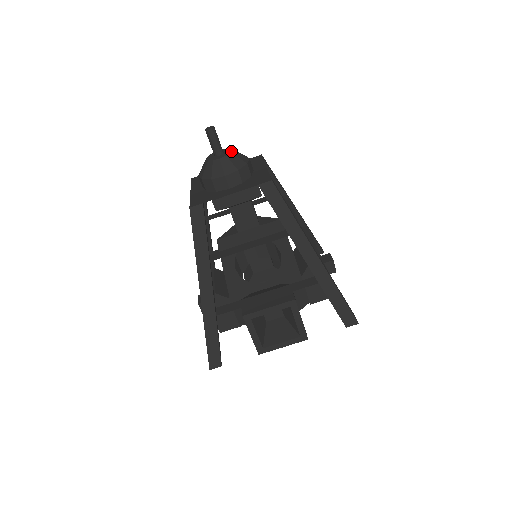
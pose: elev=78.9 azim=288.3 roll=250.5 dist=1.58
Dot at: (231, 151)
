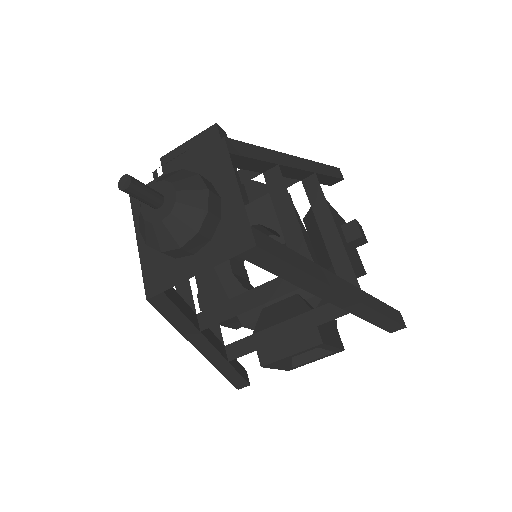
Dot at: (175, 197)
